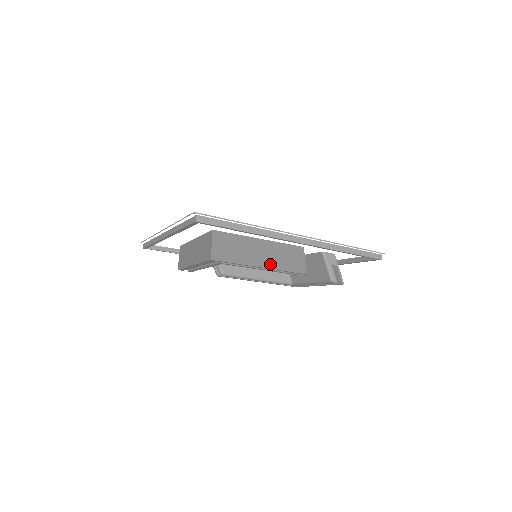
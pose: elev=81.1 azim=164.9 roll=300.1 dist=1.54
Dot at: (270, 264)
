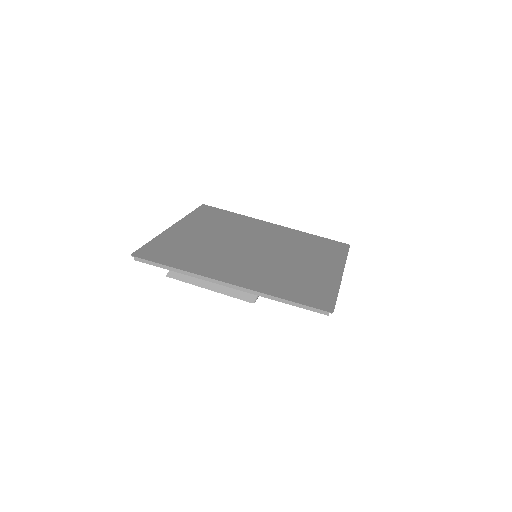
Dot at: (219, 287)
